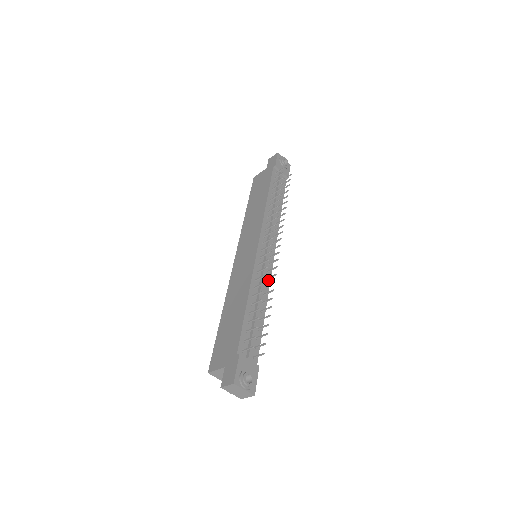
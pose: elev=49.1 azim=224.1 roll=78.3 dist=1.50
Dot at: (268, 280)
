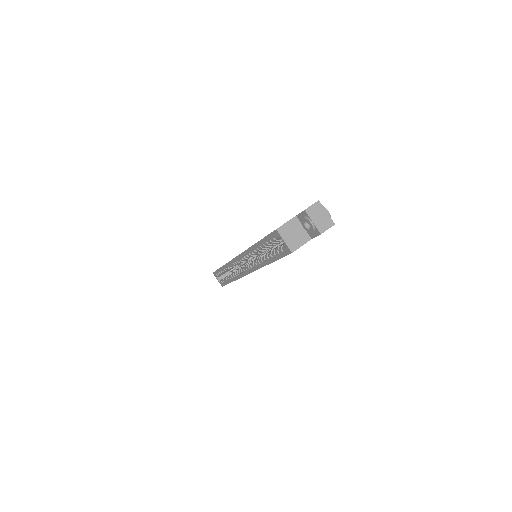
Dot at: occluded
